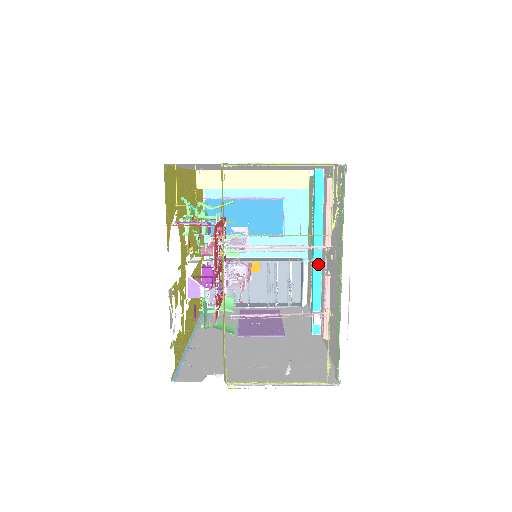
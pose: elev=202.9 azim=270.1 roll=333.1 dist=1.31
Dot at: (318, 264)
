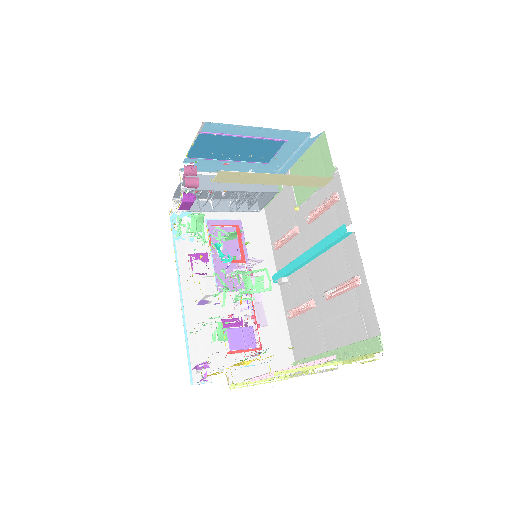
Dot at: (304, 264)
